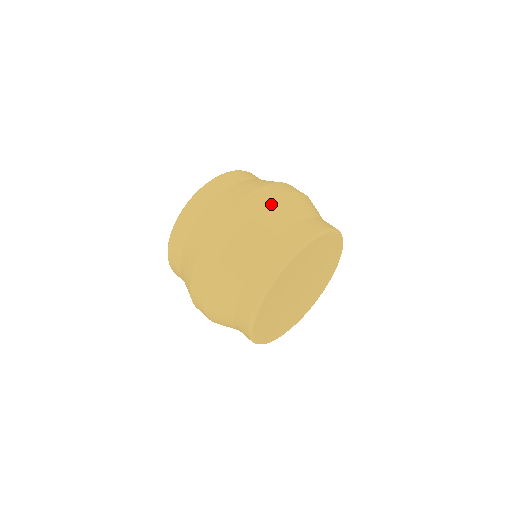
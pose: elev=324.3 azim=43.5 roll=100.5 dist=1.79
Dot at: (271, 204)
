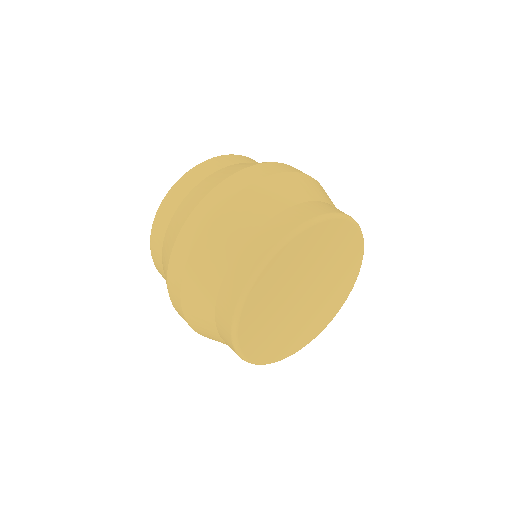
Dot at: (314, 180)
